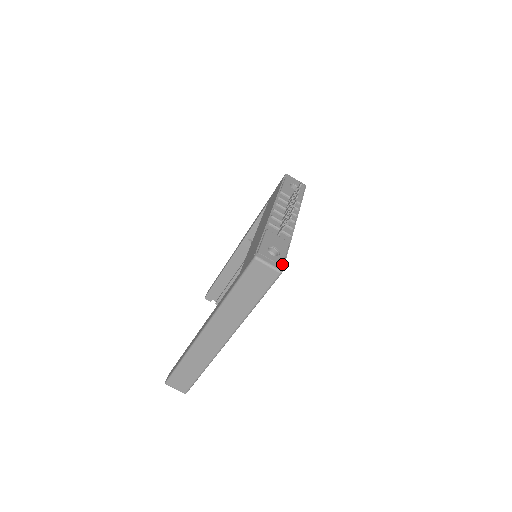
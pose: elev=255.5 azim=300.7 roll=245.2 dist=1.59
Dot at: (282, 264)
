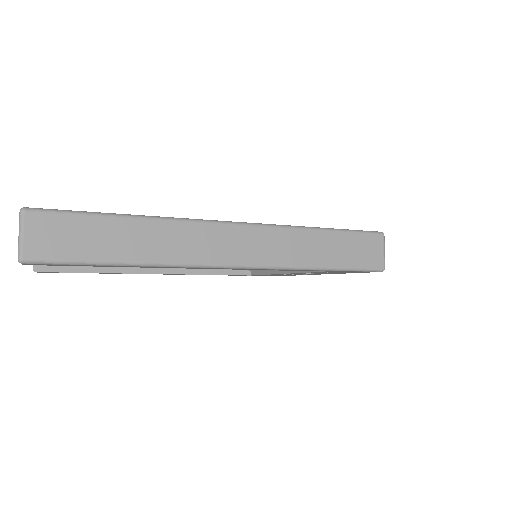
Dot at: occluded
